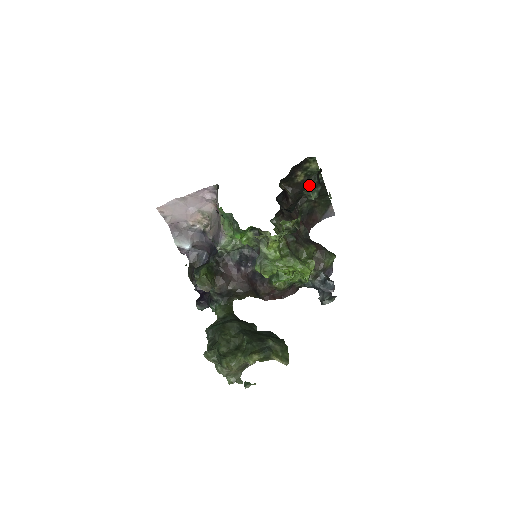
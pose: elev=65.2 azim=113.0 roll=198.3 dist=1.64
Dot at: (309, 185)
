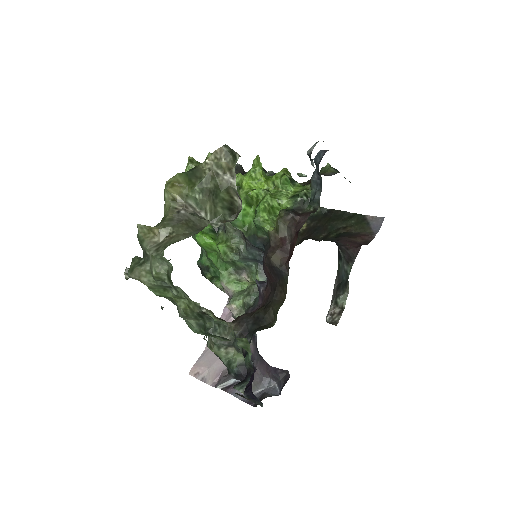
Dot at: occluded
